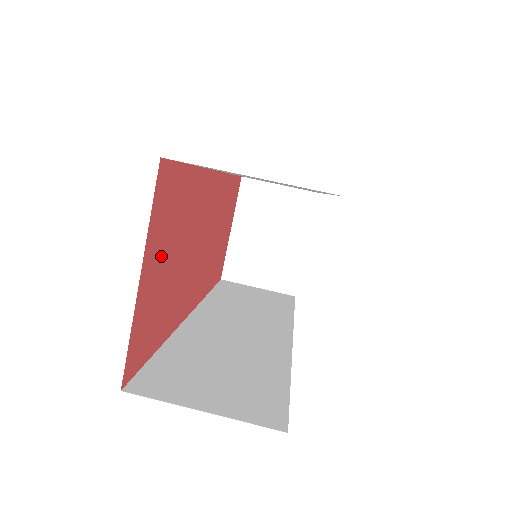
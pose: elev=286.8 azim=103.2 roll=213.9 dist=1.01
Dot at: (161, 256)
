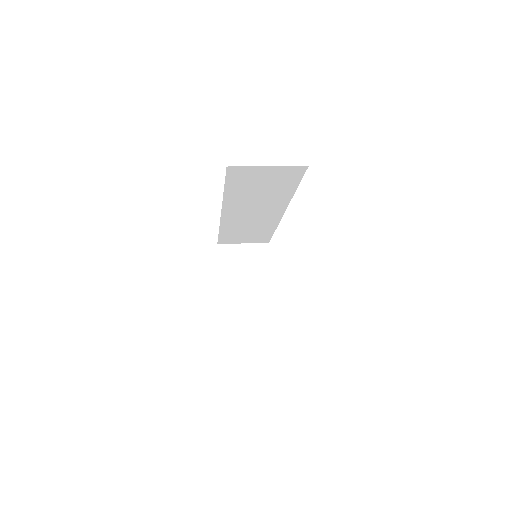
Dot at: occluded
